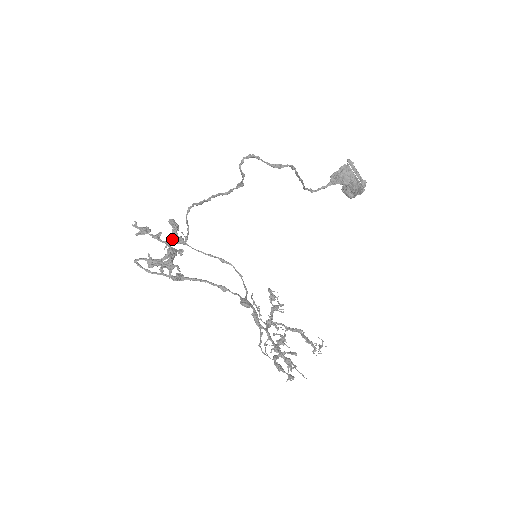
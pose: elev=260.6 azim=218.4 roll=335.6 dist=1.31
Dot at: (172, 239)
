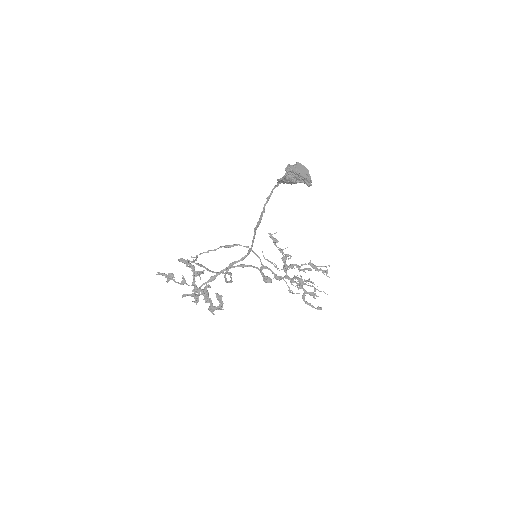
Dot at: (194, 276)
